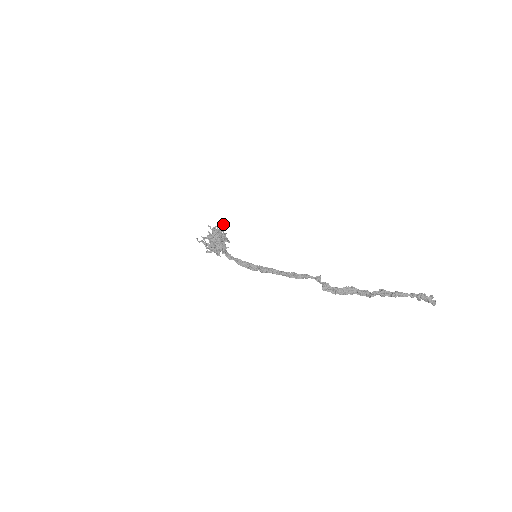
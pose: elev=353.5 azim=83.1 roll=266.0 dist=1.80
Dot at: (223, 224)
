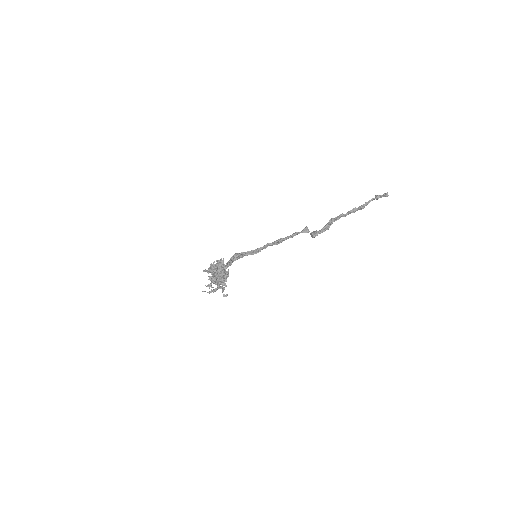
Dot at: (222, 262)
